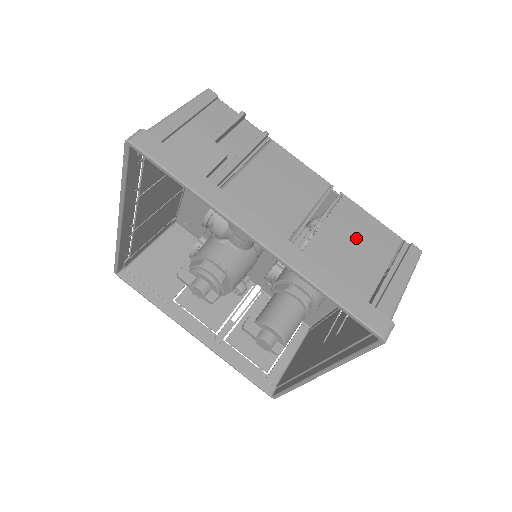
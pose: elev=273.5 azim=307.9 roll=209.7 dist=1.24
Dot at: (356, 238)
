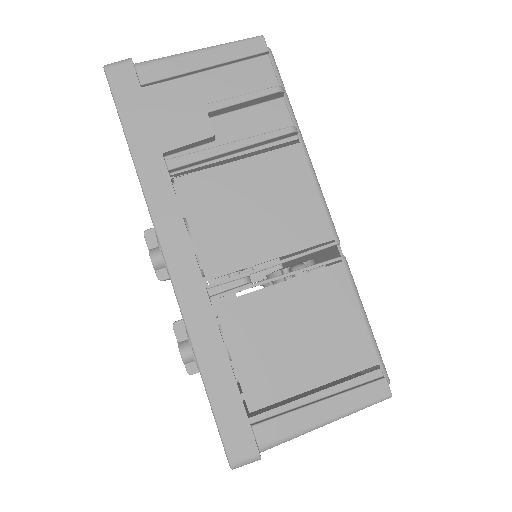
Dot at: (309, 326)
